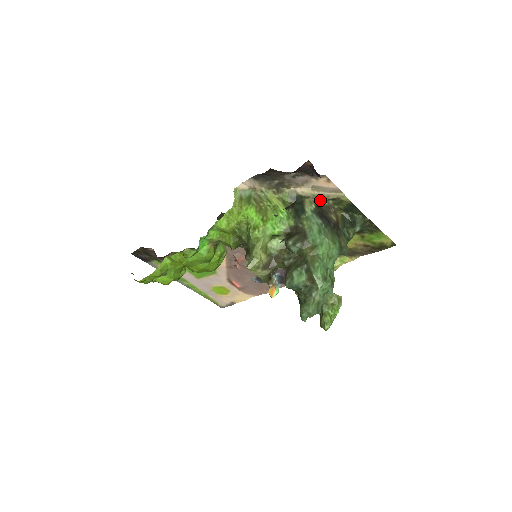
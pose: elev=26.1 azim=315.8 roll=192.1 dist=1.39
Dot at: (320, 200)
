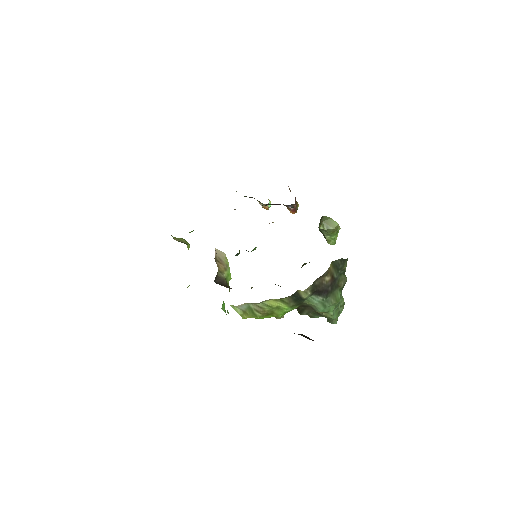
Dot at: (313, 287)
